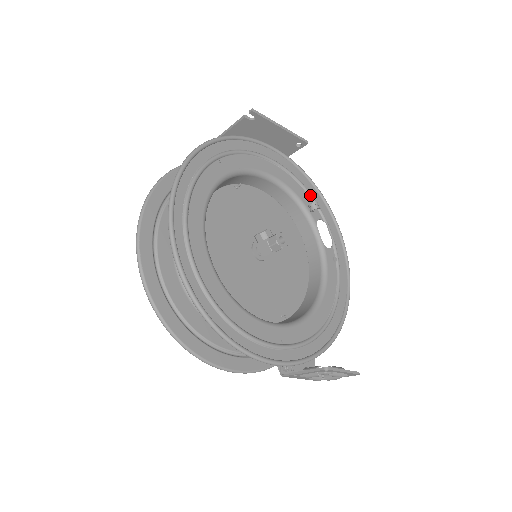
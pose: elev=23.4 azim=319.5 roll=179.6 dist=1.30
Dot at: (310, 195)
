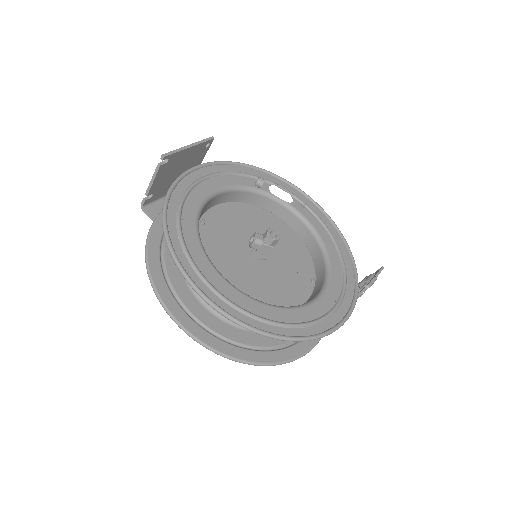
Dot at: (248, 175)
